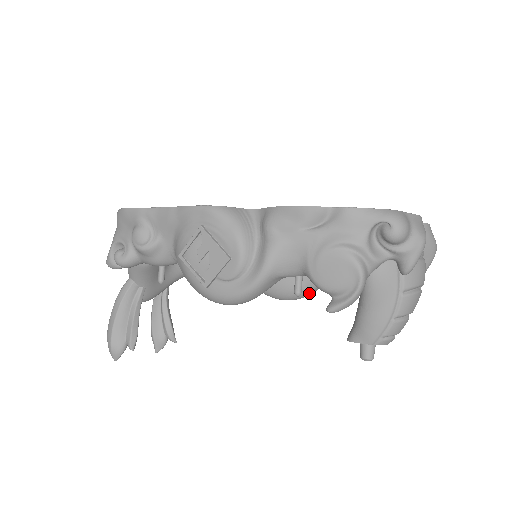
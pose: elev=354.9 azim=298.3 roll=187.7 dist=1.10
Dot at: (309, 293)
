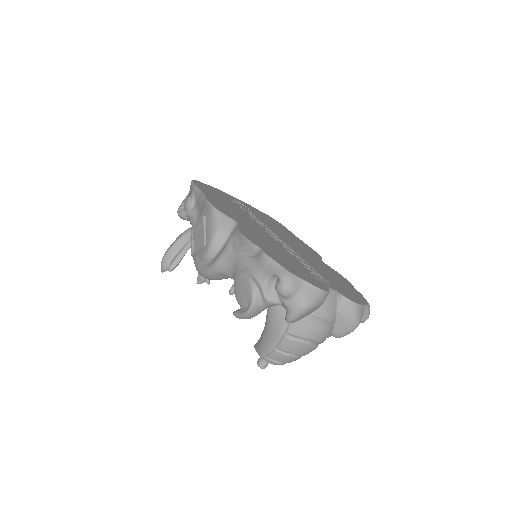
Dot at: occluded
